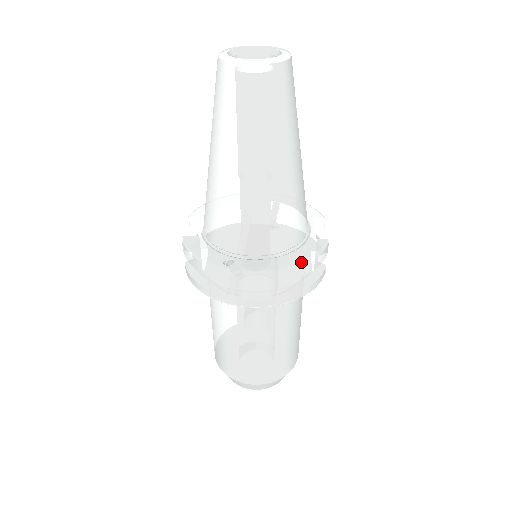
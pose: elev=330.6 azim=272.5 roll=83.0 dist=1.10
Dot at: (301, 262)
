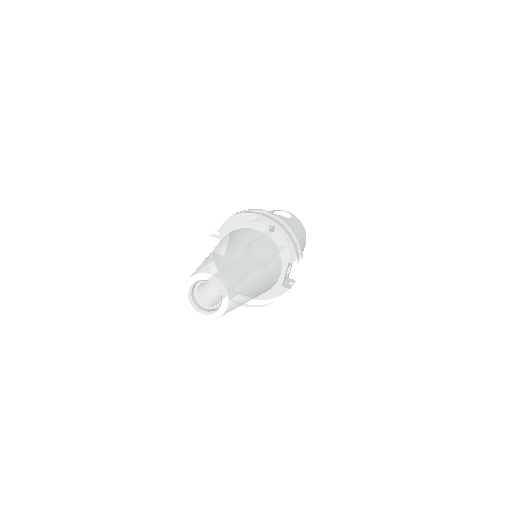
Dot at: (266, 305)
